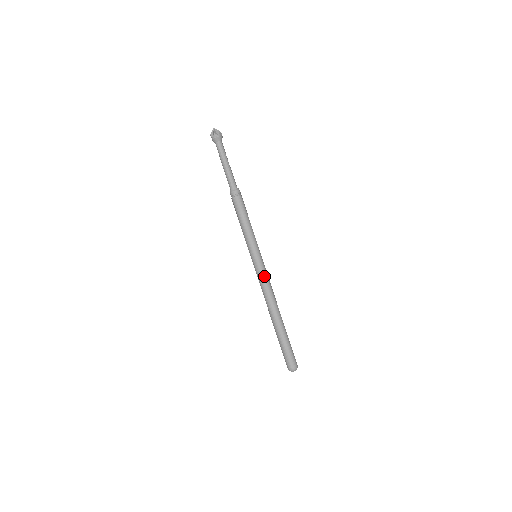
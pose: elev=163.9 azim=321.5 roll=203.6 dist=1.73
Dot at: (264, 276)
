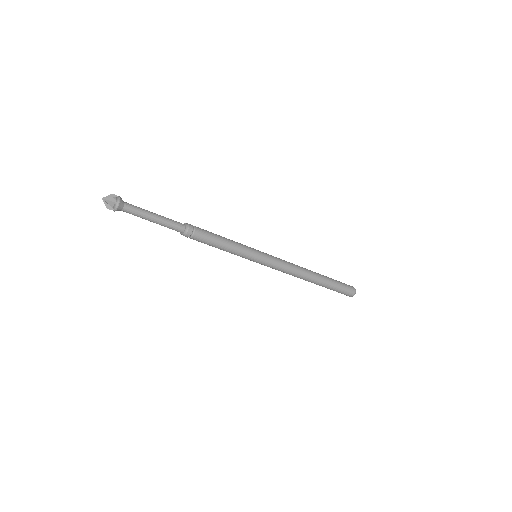
Dot at: (278, 264)
